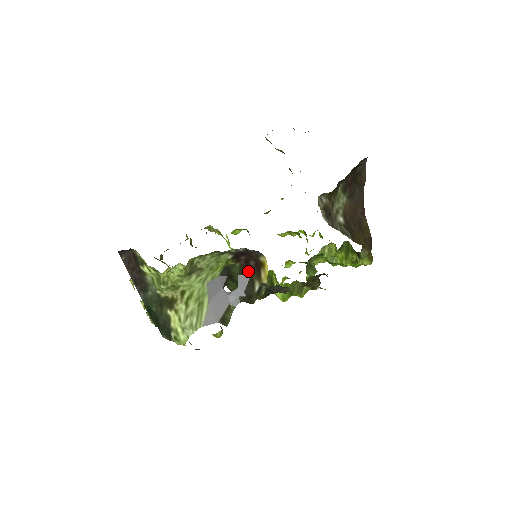
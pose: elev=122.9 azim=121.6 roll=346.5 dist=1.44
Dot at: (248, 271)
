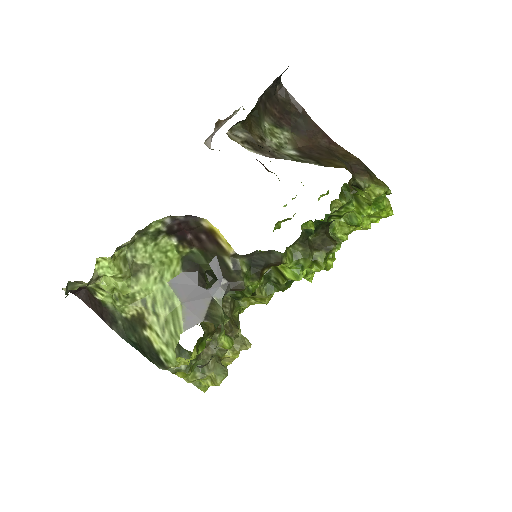
Dot at: (210, 251)
